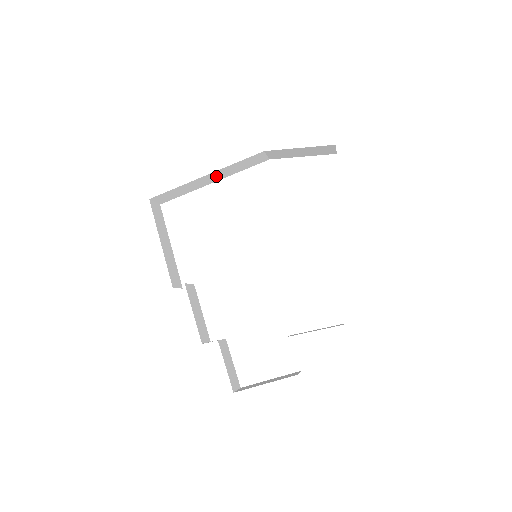
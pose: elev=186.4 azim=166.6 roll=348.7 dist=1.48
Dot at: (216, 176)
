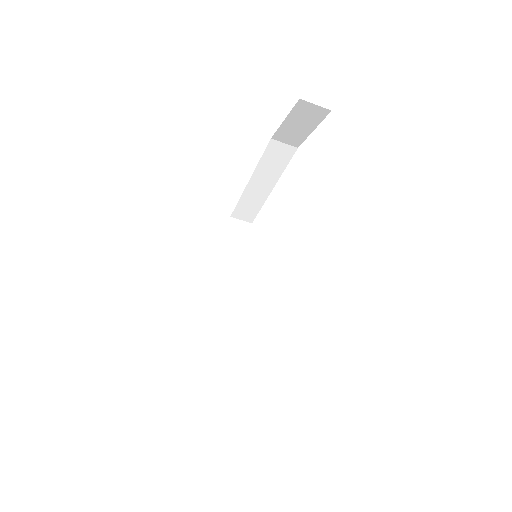
Dot at: (263, 181)
